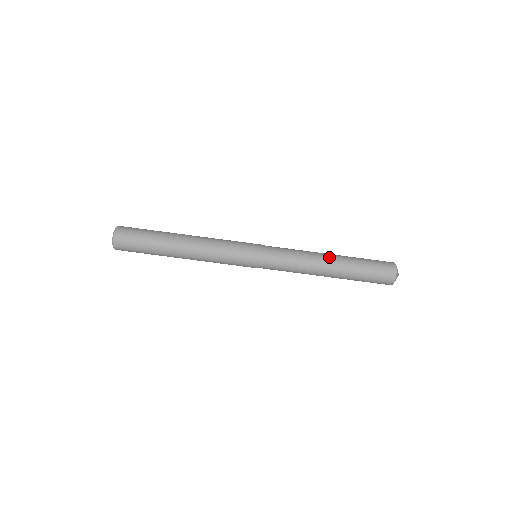
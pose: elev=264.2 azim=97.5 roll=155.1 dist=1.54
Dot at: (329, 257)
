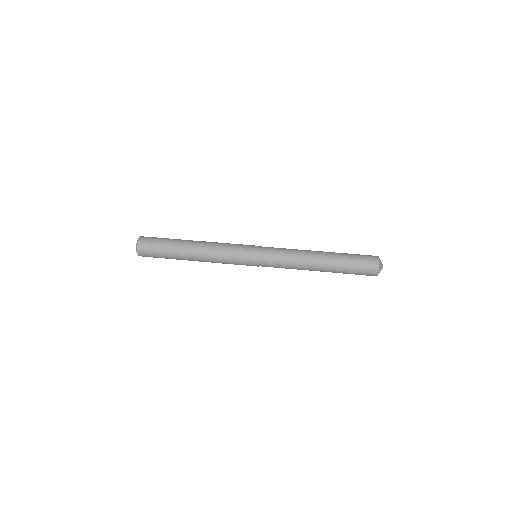
Dot at: occluded
